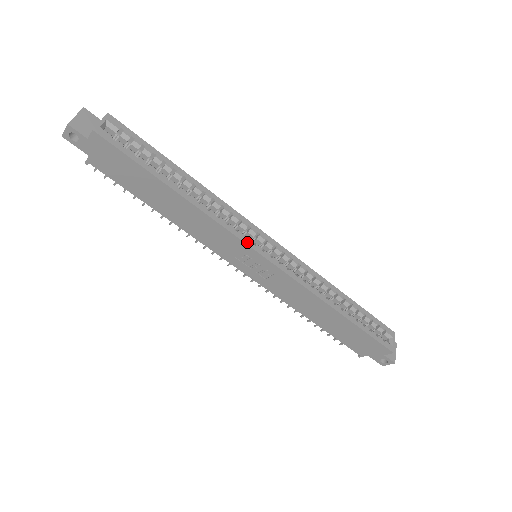
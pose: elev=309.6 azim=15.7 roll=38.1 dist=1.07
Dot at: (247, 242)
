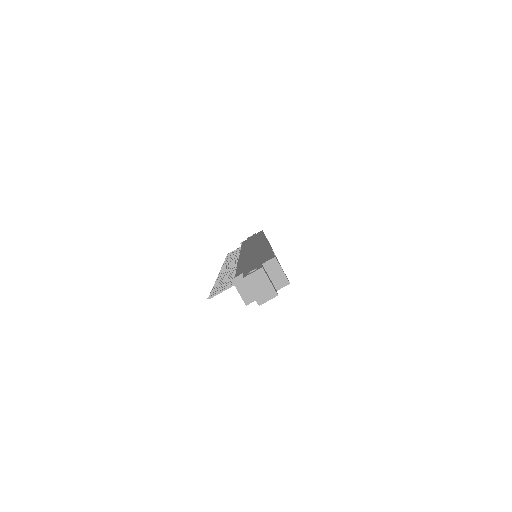
Dot at: occluded
